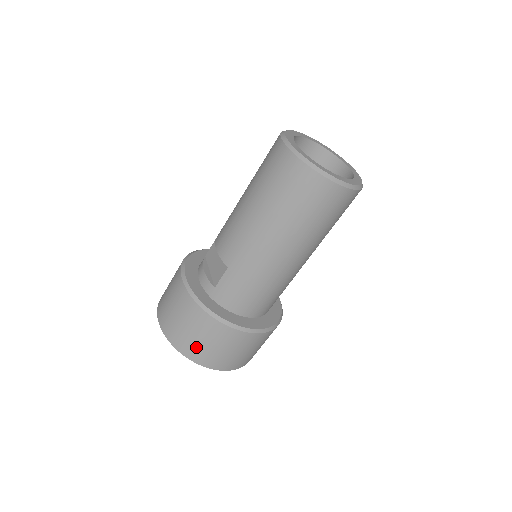
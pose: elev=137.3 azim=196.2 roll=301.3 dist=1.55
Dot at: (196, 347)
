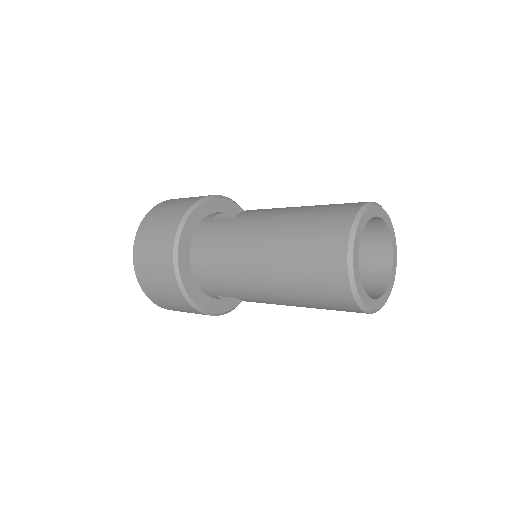
Dot at: (152, 224)
